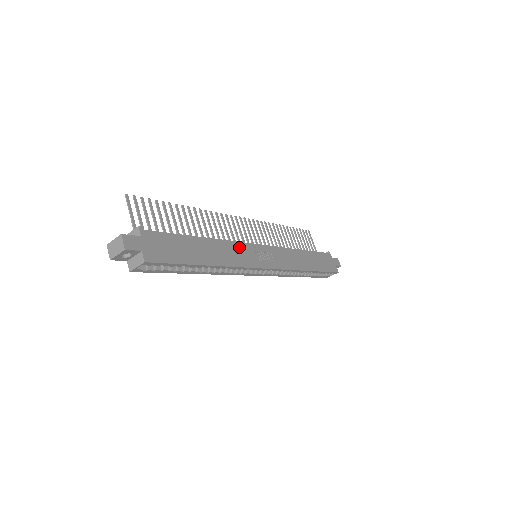
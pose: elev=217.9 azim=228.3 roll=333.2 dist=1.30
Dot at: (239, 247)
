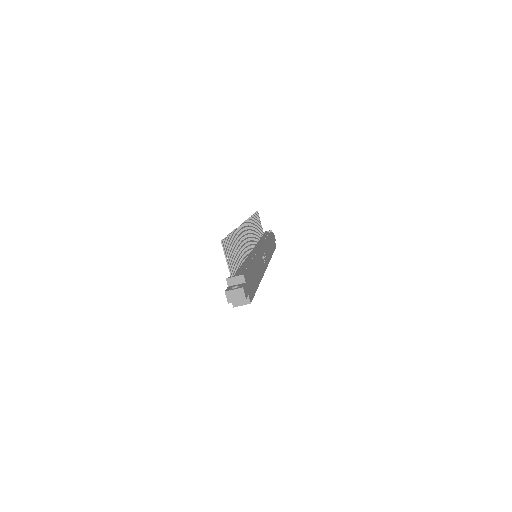
Dot at: (259, 258)
